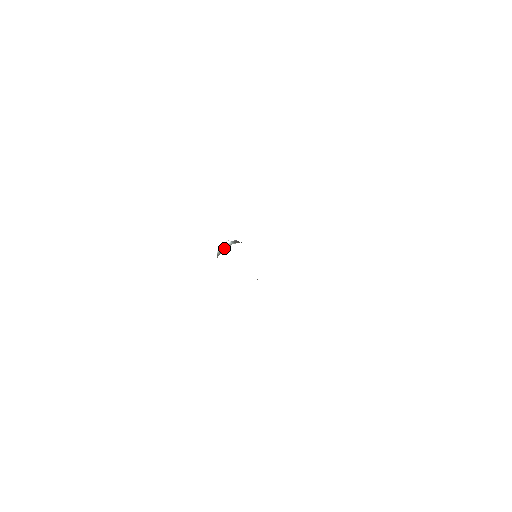
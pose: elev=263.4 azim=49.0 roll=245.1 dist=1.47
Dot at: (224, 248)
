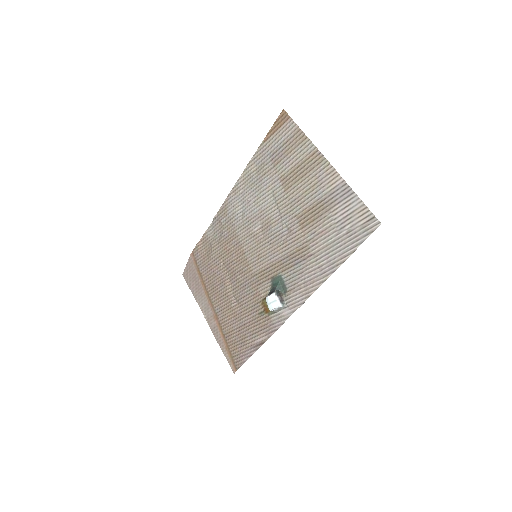
Dot at: (278, 310)
